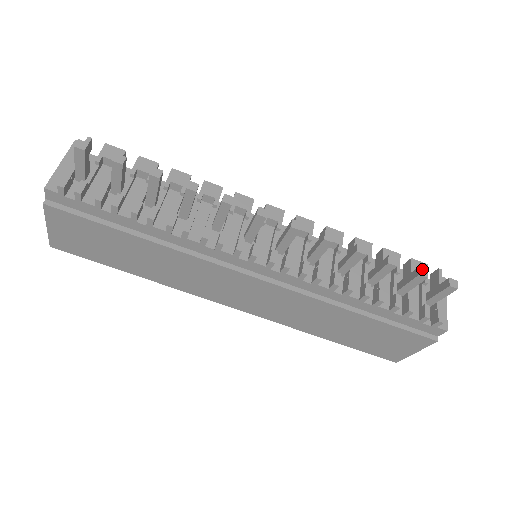
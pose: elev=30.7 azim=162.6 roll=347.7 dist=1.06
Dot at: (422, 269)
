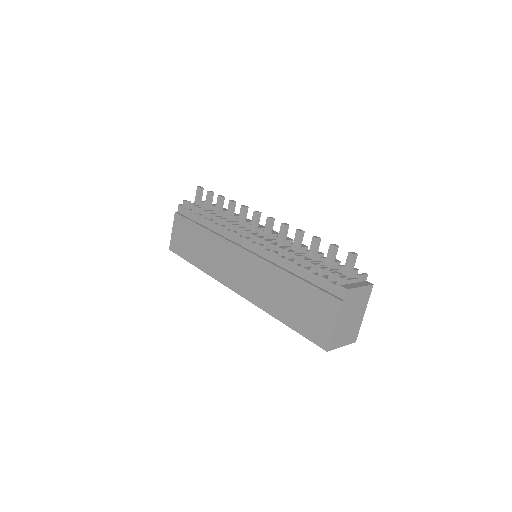
Dot at: (335, 244)
